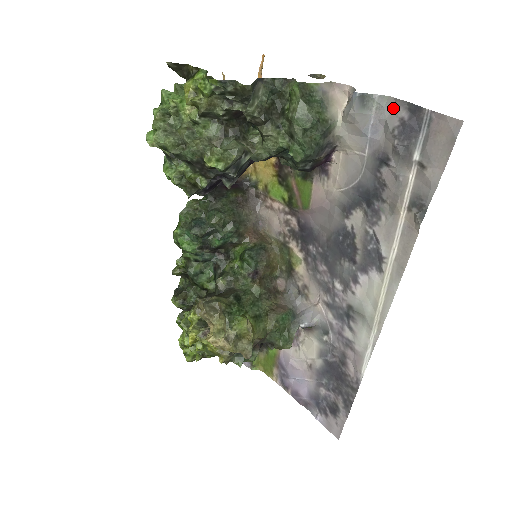
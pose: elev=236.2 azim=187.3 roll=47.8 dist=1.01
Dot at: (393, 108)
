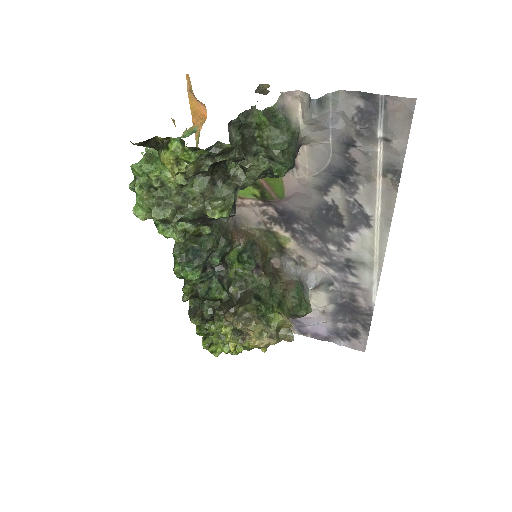
Dot at: (347, 99)
